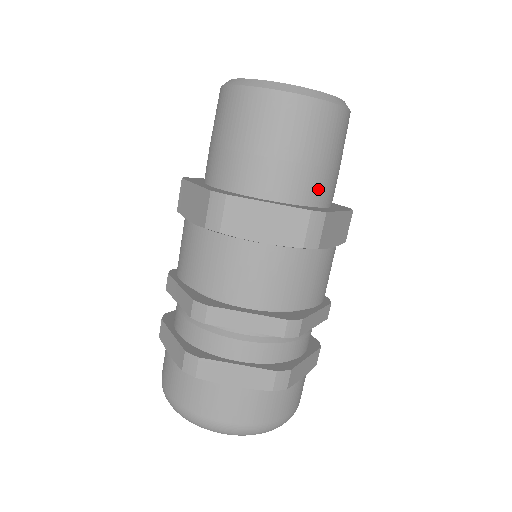
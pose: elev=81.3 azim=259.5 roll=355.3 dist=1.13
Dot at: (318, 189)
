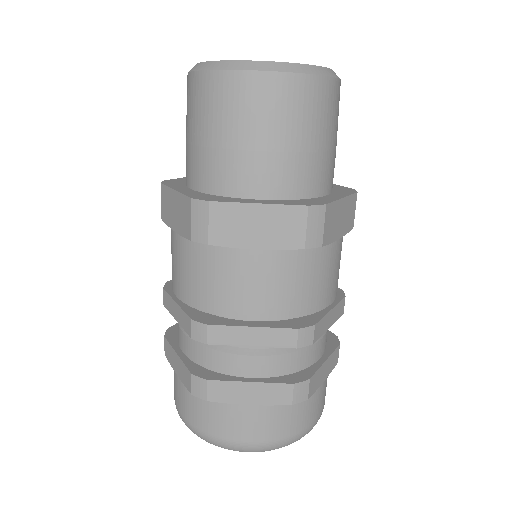
Dot at: (314, 177)
